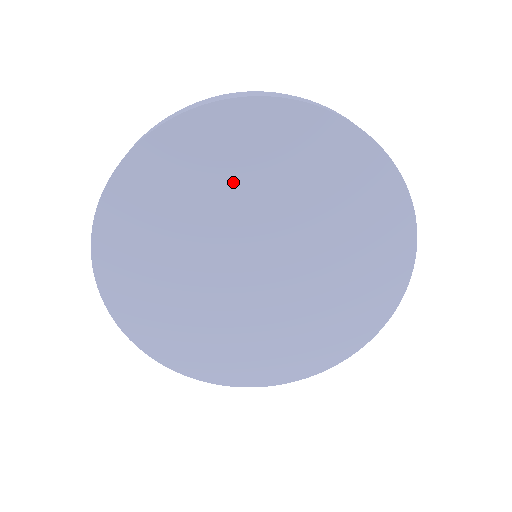
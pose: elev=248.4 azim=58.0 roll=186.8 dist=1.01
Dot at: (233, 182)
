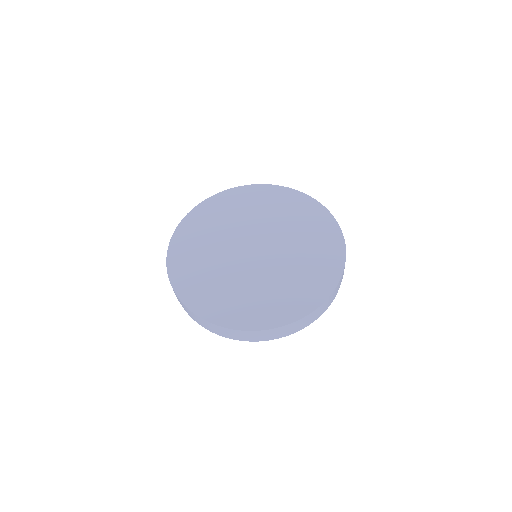
Dot at: (215, 229)
